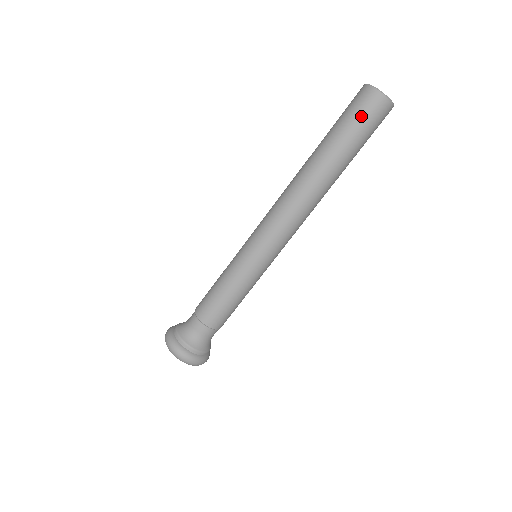
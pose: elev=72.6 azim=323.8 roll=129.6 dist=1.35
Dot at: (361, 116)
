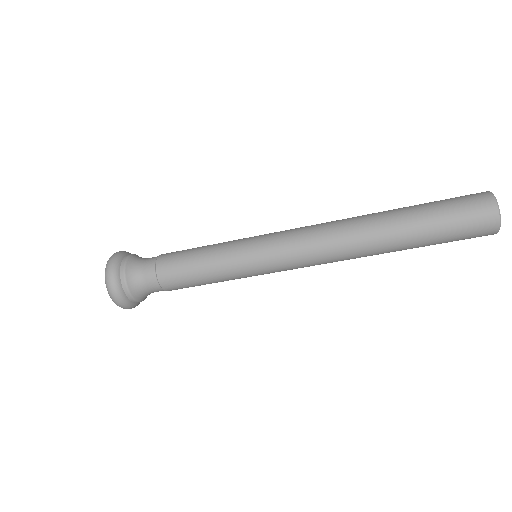
Dot at: (460, 209)
